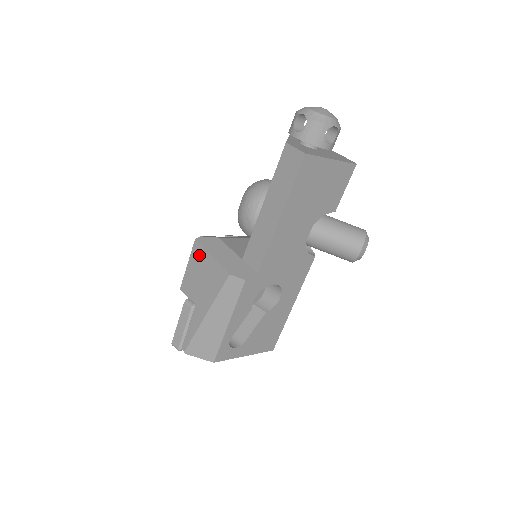
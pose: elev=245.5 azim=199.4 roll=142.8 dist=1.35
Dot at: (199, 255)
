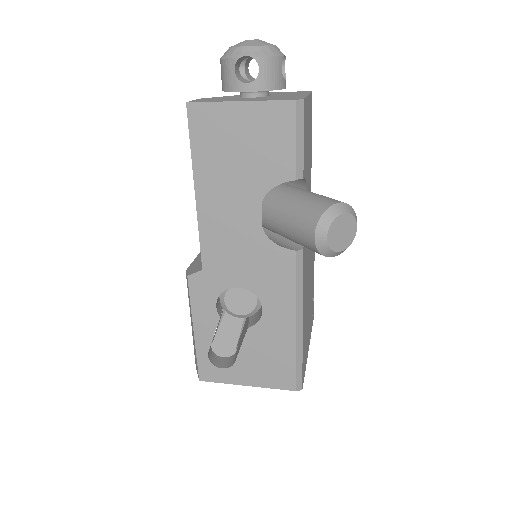
Dot at: occluded
